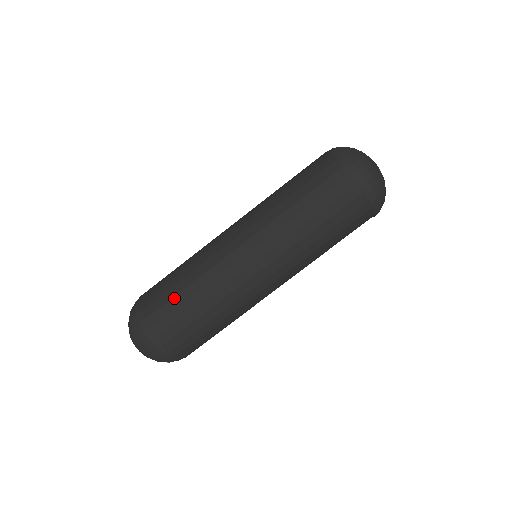
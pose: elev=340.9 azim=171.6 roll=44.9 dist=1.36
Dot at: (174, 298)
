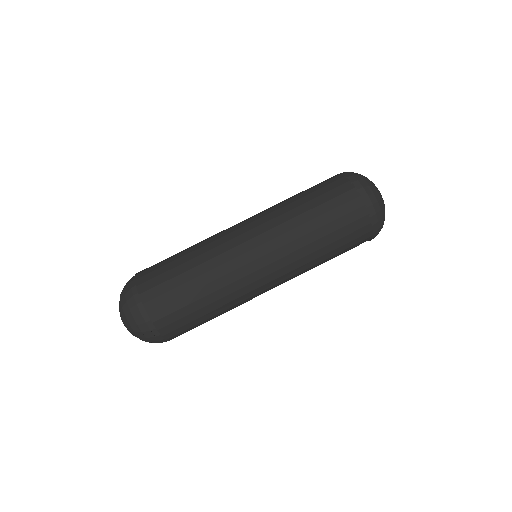
Dot at: (171, 270)
